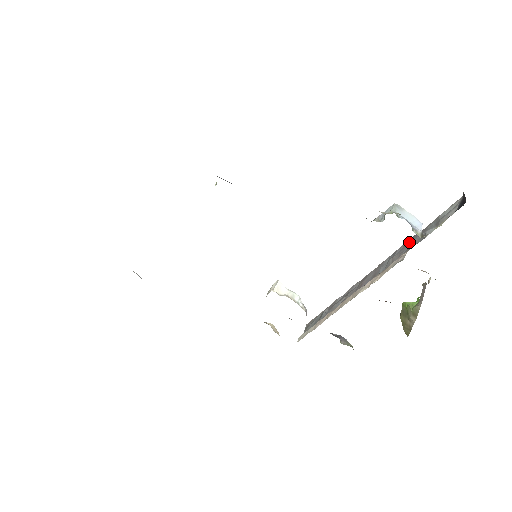
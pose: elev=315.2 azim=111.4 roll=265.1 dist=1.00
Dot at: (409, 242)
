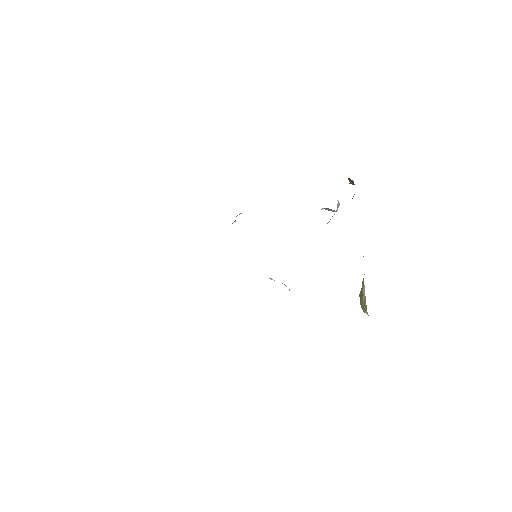
Dot at: occluded
